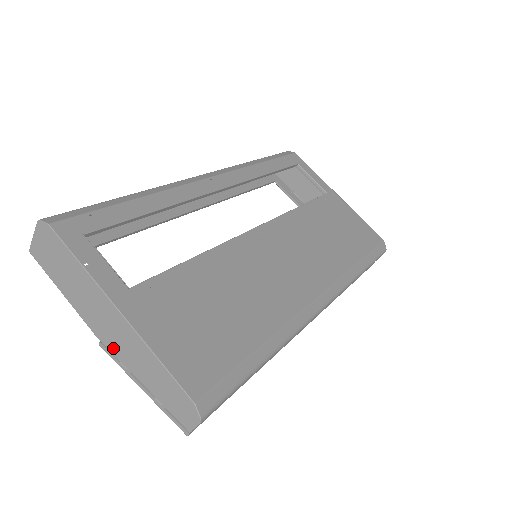
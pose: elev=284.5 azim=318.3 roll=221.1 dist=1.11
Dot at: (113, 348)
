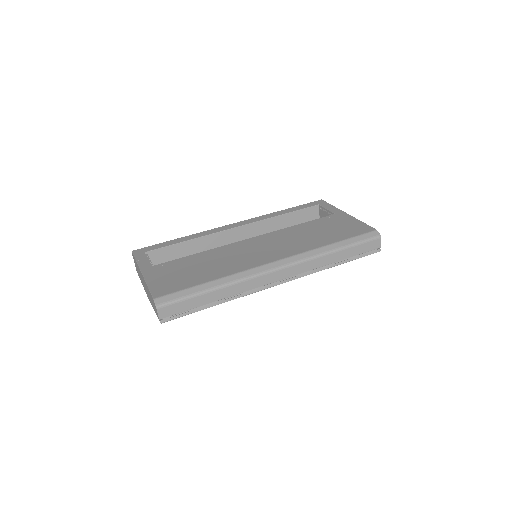
Dot at: (148, 296)
